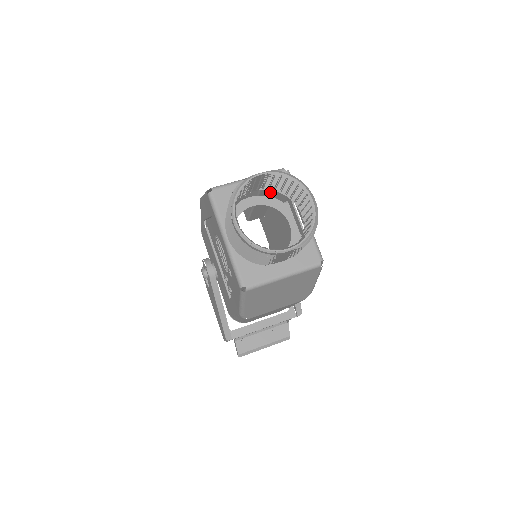
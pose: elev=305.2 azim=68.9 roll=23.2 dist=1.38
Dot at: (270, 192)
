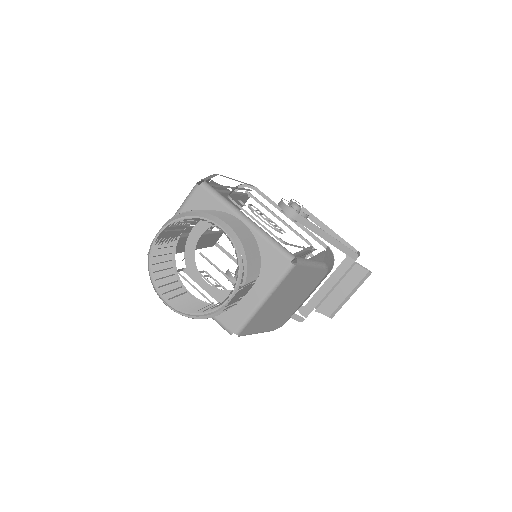
Dot at: occluded
